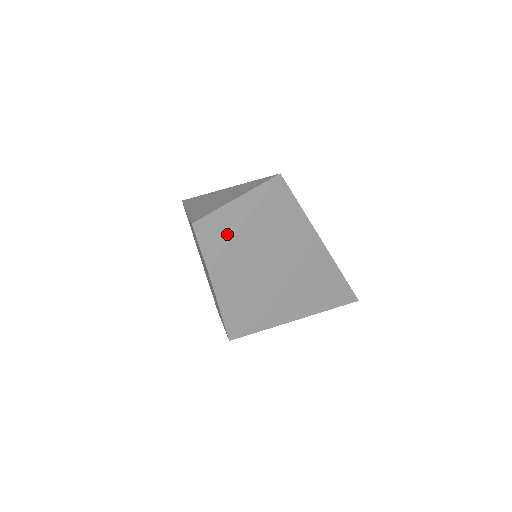
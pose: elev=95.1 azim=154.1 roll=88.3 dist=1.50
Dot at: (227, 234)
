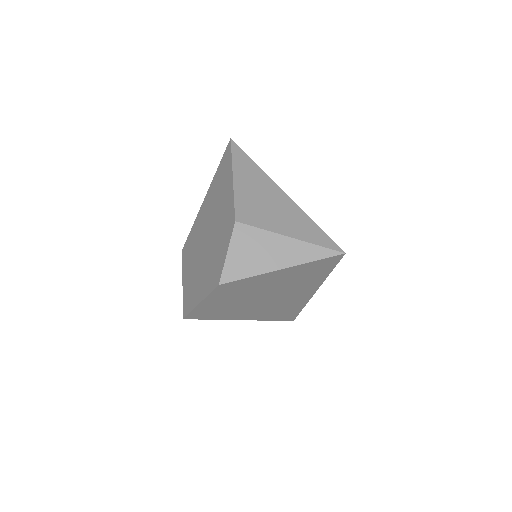
Dot at: (260, 266)
